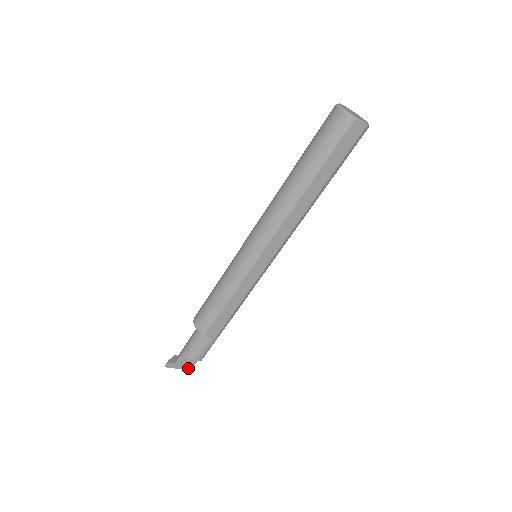
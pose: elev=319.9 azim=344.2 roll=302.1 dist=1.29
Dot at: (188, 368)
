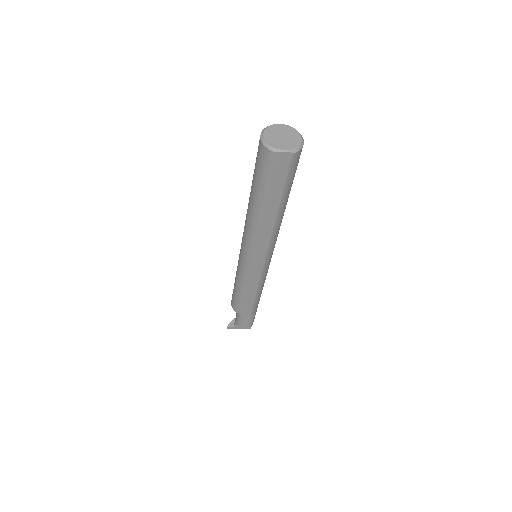
Dot at: (247, 328)
